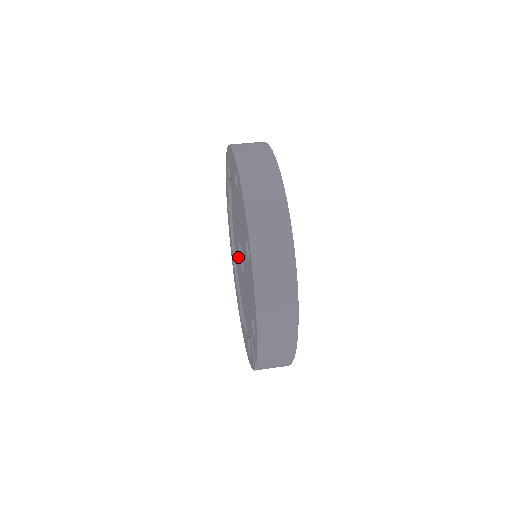
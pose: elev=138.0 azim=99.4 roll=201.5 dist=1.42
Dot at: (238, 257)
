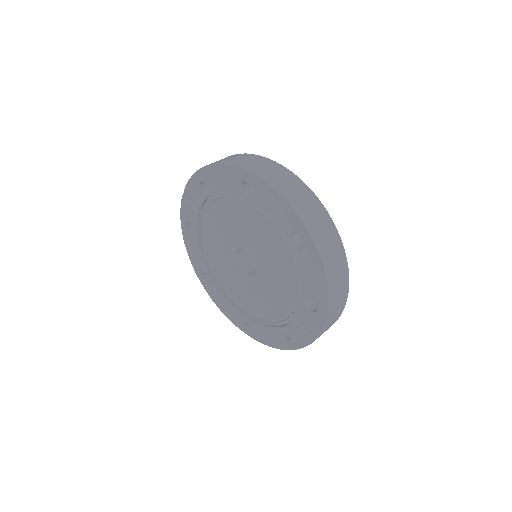
Dot at: (229, 266)
